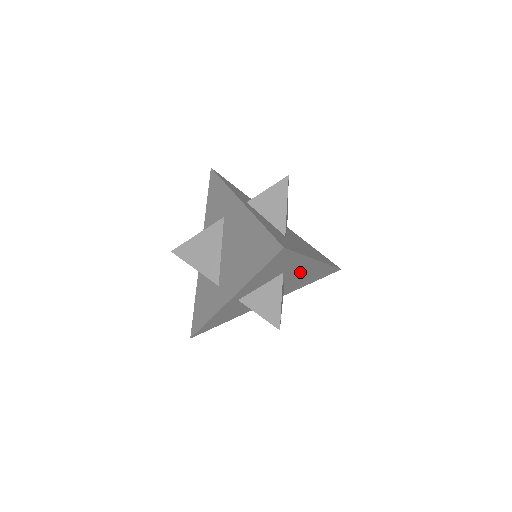
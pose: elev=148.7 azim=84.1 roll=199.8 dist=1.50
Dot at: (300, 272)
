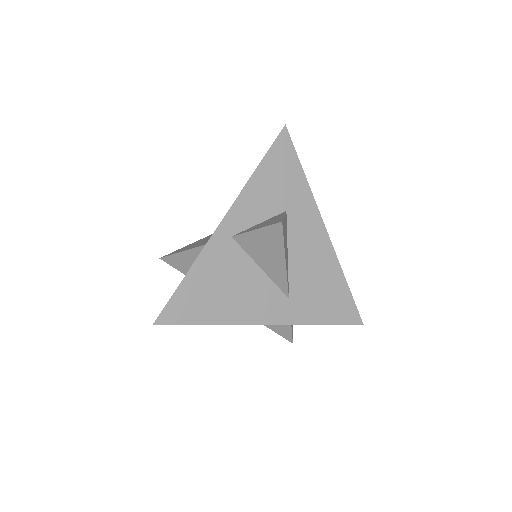
Dot at: (307, 245)
